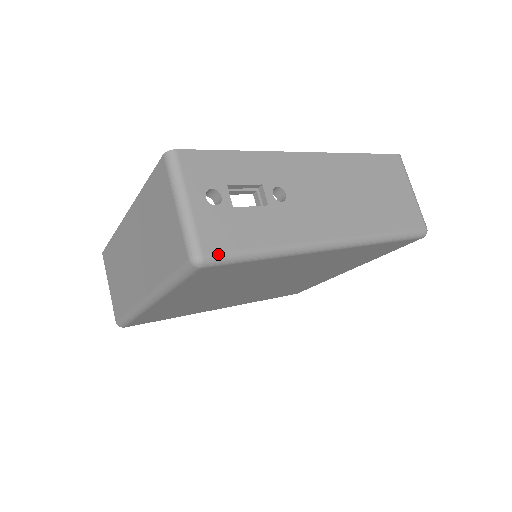
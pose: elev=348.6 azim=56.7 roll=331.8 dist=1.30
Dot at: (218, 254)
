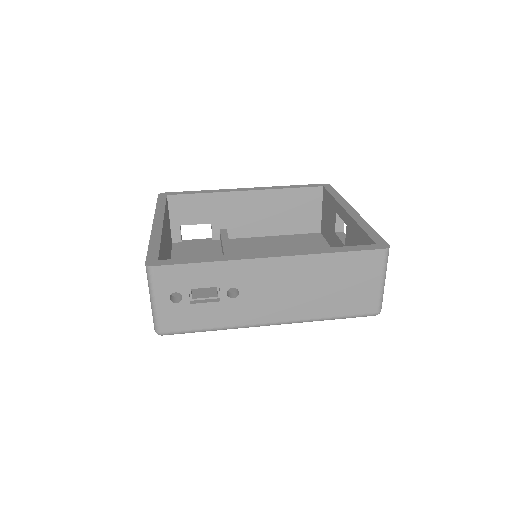
Dot at: (172, 332)
